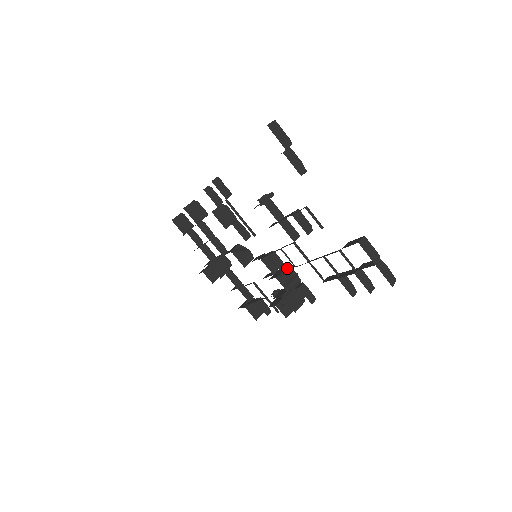
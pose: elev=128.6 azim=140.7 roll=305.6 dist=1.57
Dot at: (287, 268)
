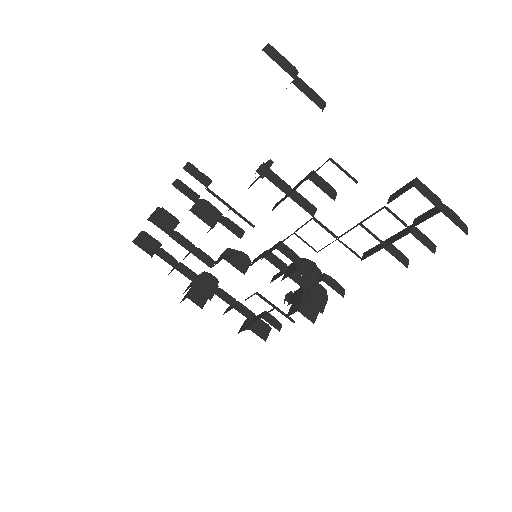
Dot at: (301, 259)
